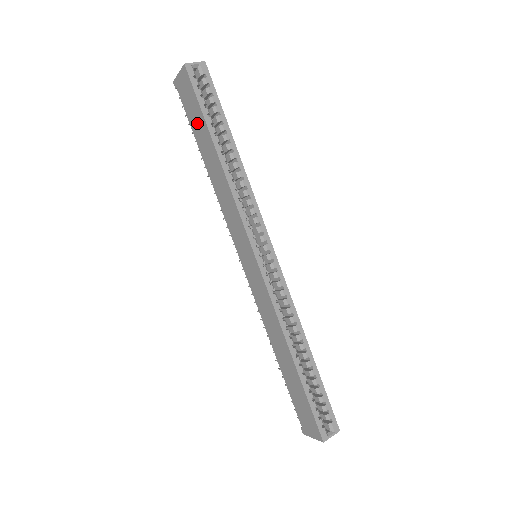
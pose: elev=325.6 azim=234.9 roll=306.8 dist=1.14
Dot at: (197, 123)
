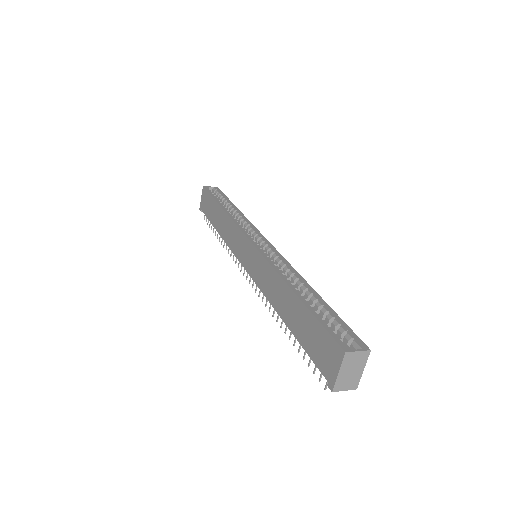
Dot at: (211, 210)
